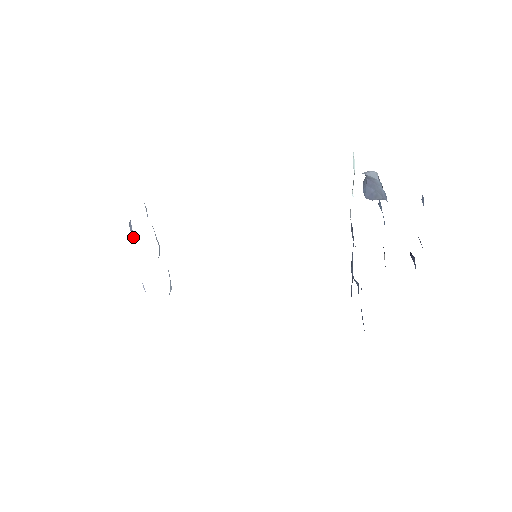
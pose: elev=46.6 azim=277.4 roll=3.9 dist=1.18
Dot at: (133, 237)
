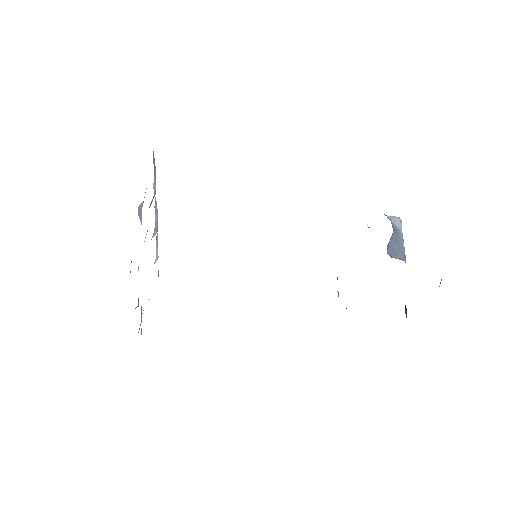
Dot at: (141, 224)
